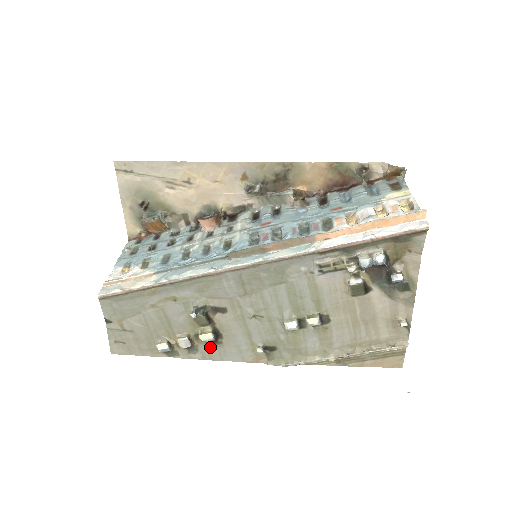
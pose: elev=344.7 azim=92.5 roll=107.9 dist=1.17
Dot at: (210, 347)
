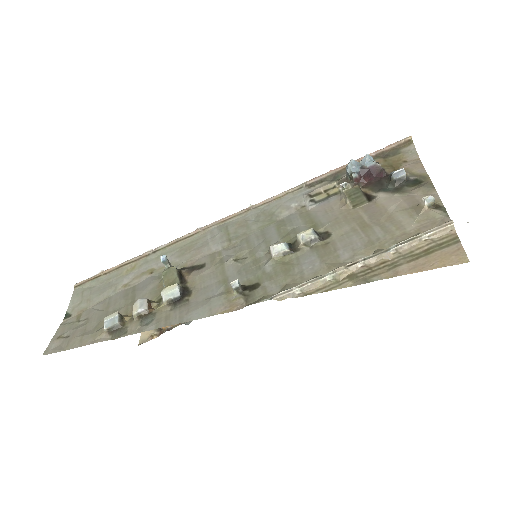
Dot at: (171, 311)
